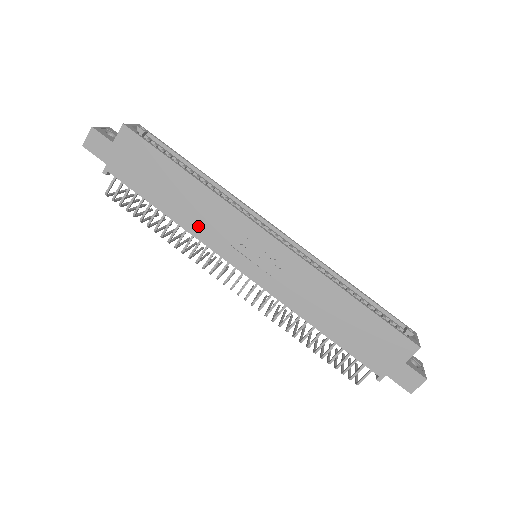
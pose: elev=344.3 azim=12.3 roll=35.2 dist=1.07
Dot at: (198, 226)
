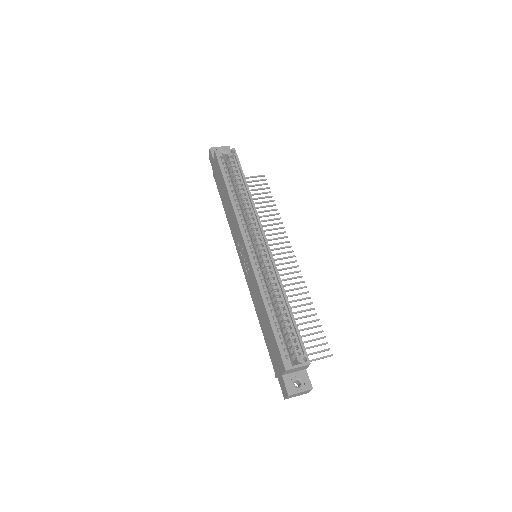
Dot at: (231, 224)
